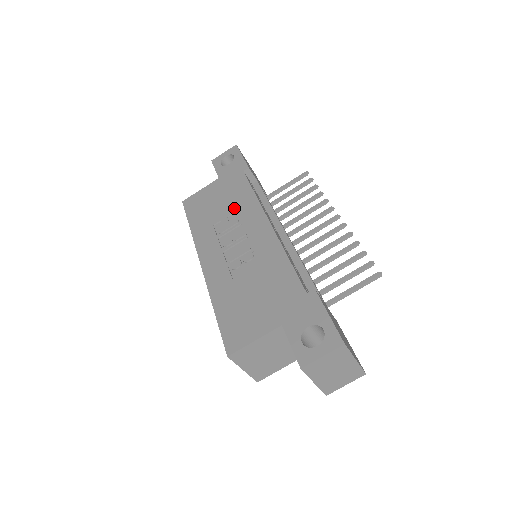
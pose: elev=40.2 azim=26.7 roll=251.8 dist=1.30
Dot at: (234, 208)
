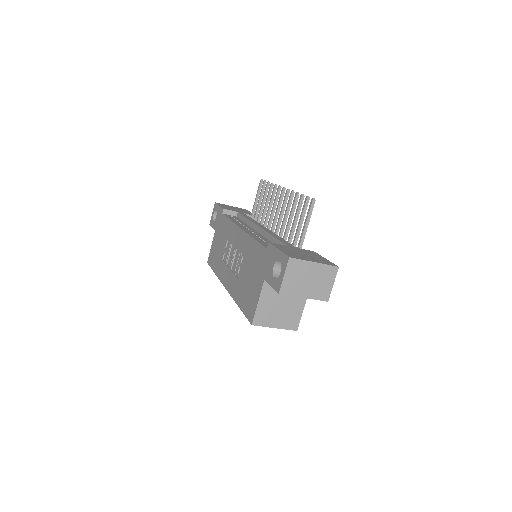
Dot at: (226, 239)
